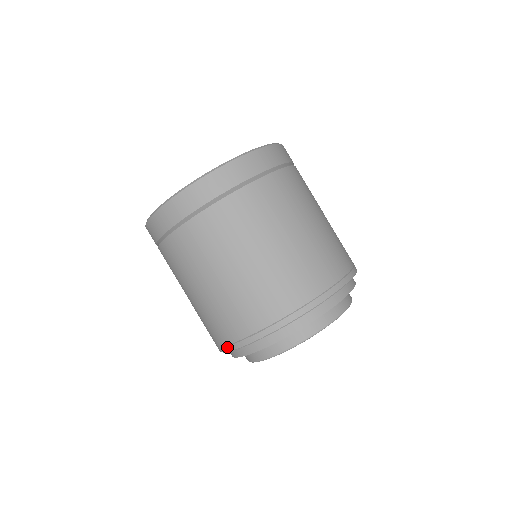
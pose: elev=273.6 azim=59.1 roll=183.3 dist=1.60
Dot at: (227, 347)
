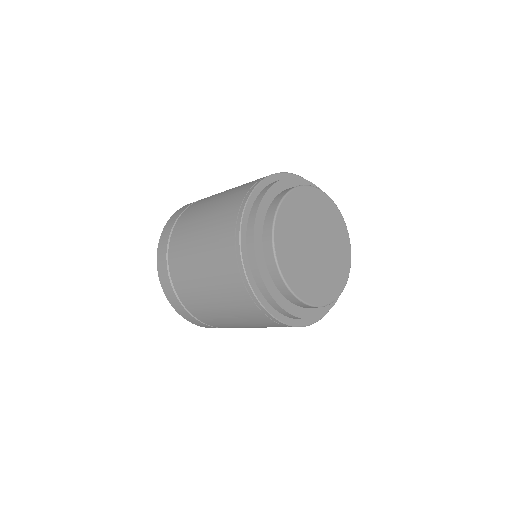
Dot at: (261, 309)
